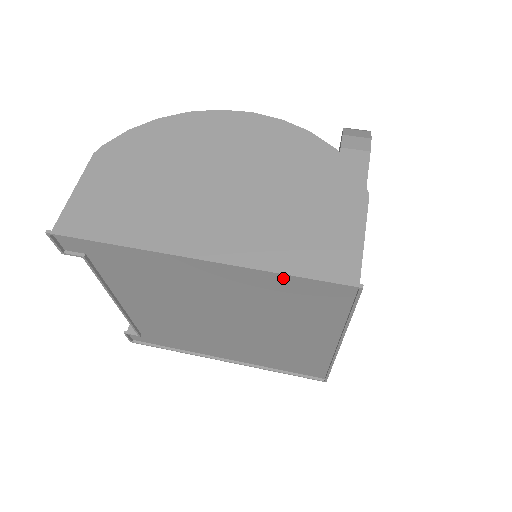
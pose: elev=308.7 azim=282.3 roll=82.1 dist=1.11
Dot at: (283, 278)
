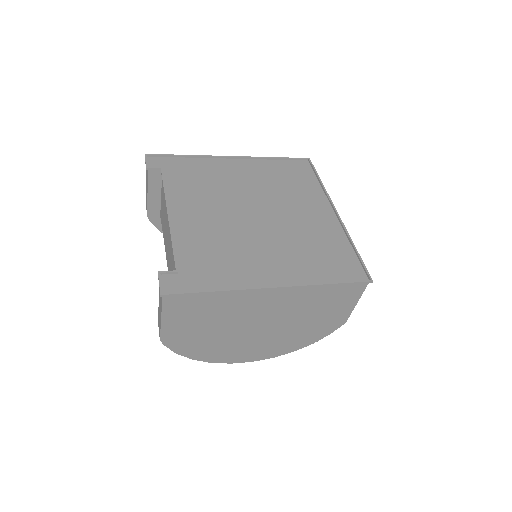
Dot at: (276, 164)
